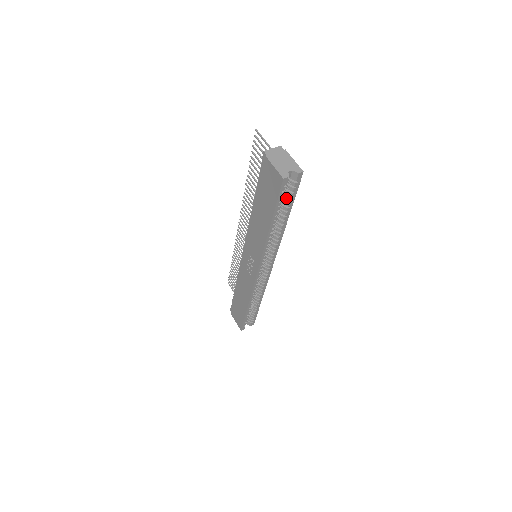
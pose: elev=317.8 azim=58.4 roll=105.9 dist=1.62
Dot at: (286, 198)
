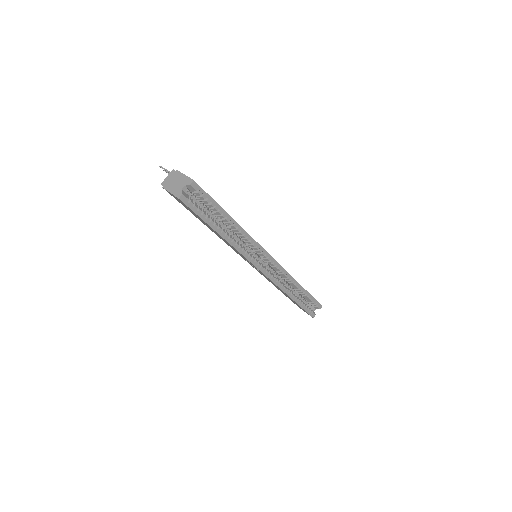
Dot at: (208, 206)
